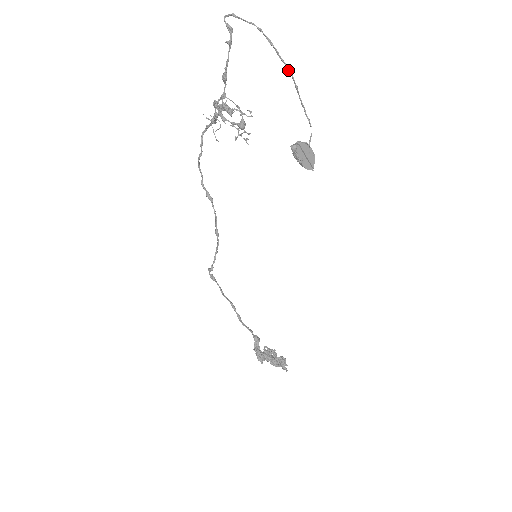
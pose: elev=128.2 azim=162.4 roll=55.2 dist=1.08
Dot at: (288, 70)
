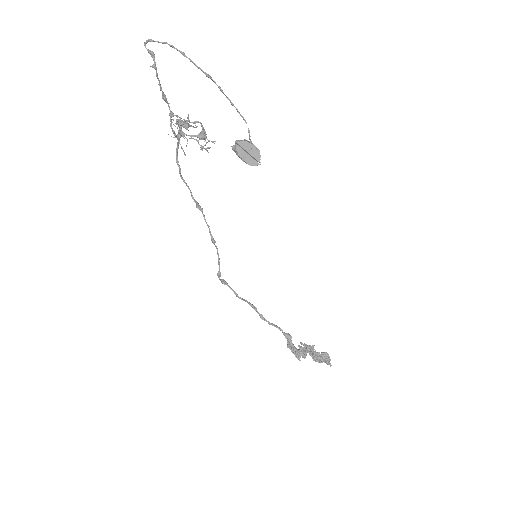
Dot at: (206, 76)
